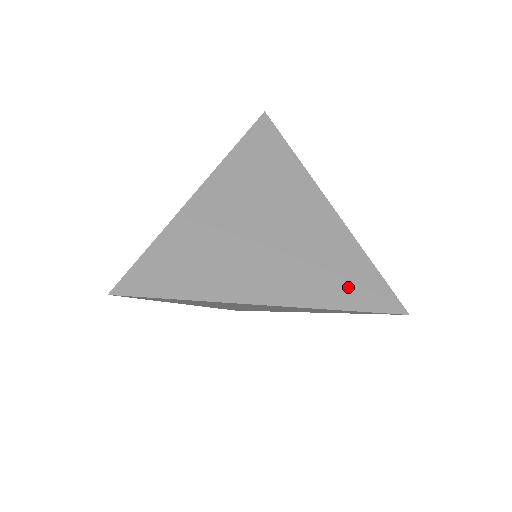
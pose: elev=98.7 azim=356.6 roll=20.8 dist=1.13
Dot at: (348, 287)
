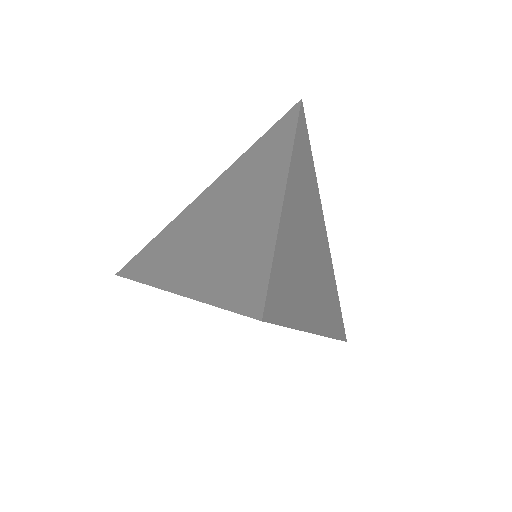
Dot at: (335, 316)
